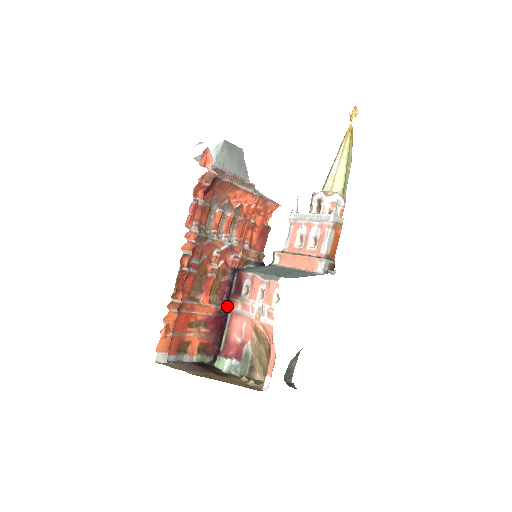
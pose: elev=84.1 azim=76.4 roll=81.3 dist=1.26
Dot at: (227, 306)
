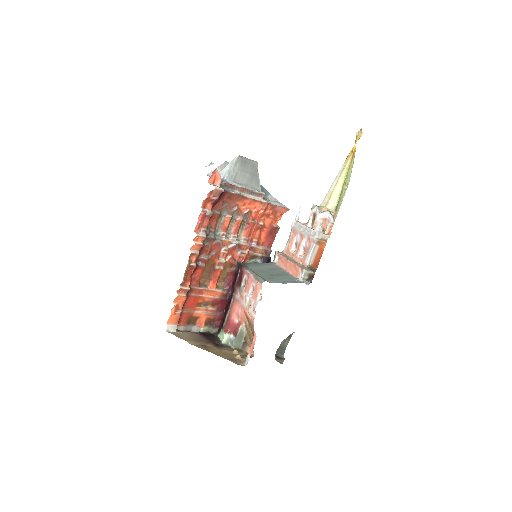
Dot at: (232, 292)
